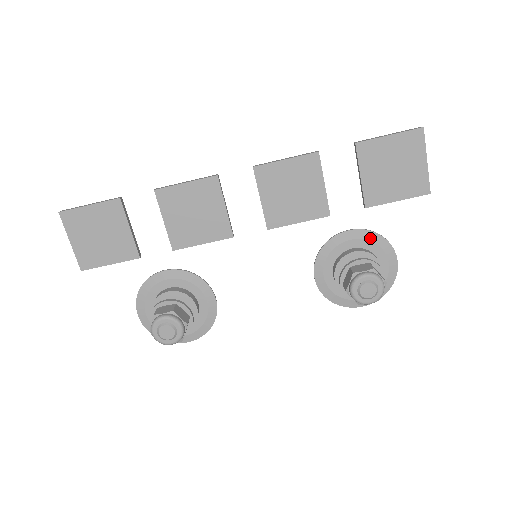
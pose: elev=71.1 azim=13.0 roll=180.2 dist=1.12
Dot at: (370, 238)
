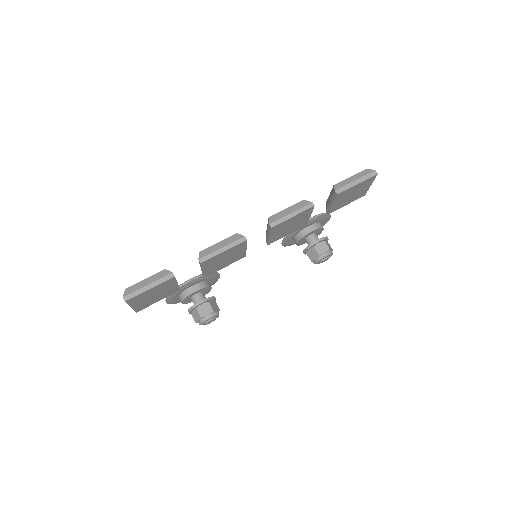
Dot at: (321, 218)
